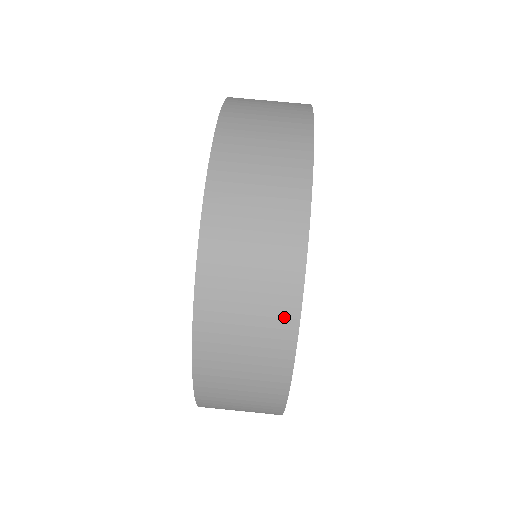
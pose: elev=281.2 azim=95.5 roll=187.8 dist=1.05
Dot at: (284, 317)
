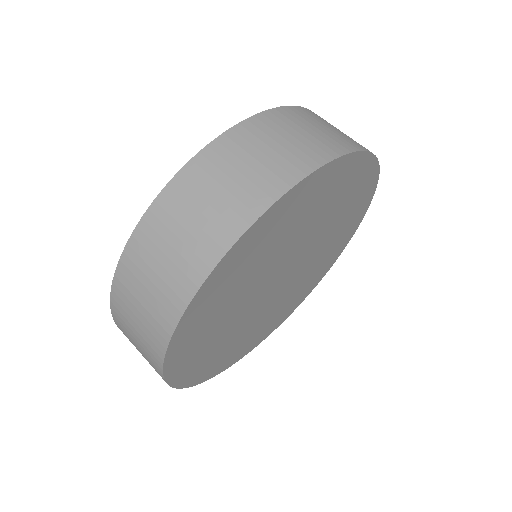
Dot at: (312, 158)
